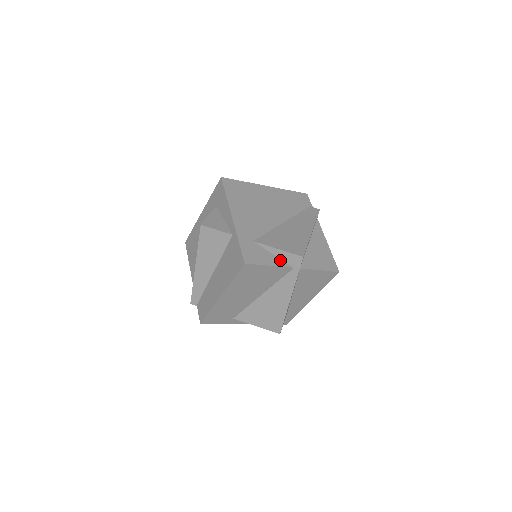
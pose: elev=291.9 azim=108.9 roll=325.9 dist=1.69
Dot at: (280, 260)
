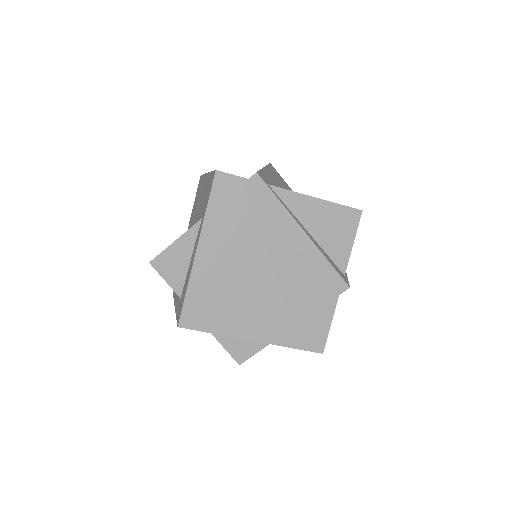
Dot at: occluded
